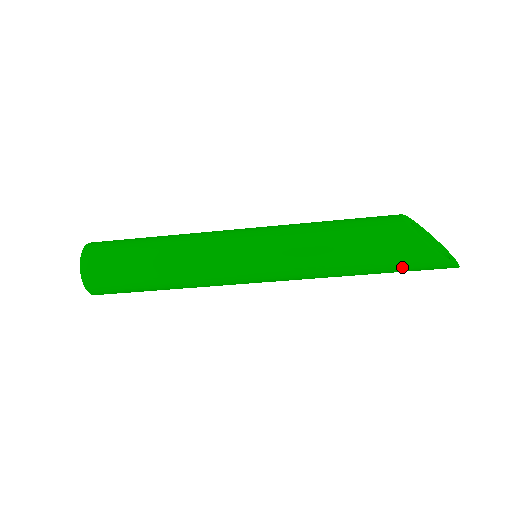
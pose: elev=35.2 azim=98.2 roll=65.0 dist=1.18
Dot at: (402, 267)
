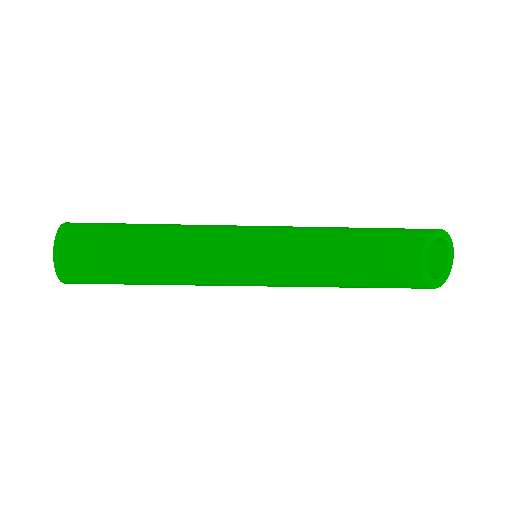
Dot at: occluded
